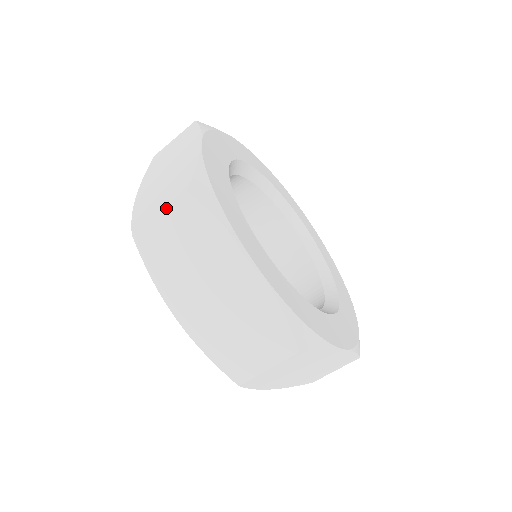
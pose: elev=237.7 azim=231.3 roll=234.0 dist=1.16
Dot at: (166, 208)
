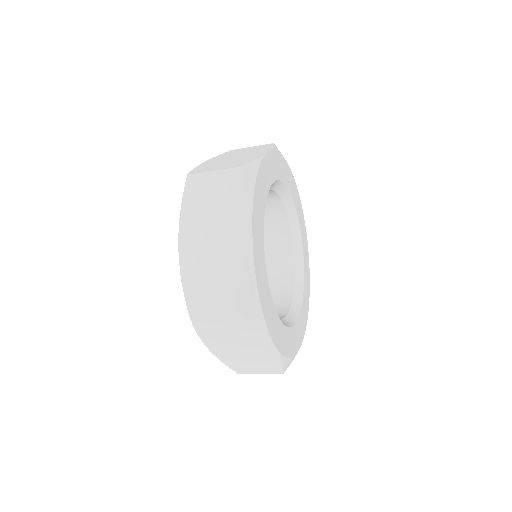
Dot at: (223, 313)
